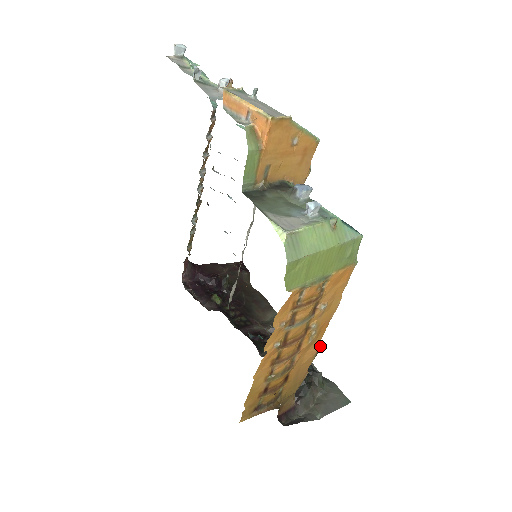
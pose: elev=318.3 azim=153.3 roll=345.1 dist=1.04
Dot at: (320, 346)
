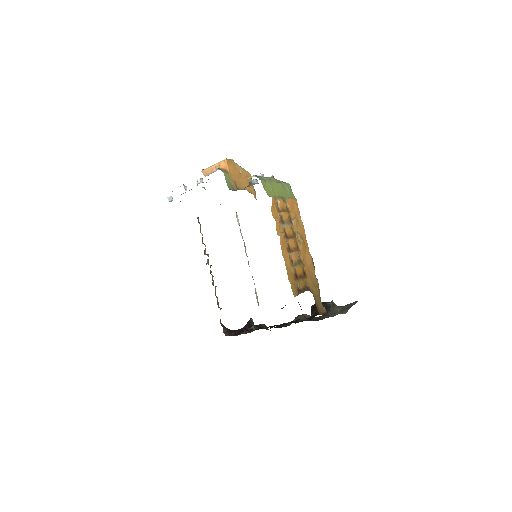
Dot at: occluded
